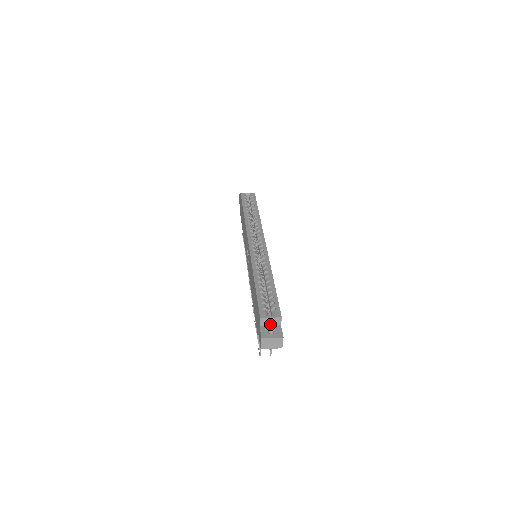
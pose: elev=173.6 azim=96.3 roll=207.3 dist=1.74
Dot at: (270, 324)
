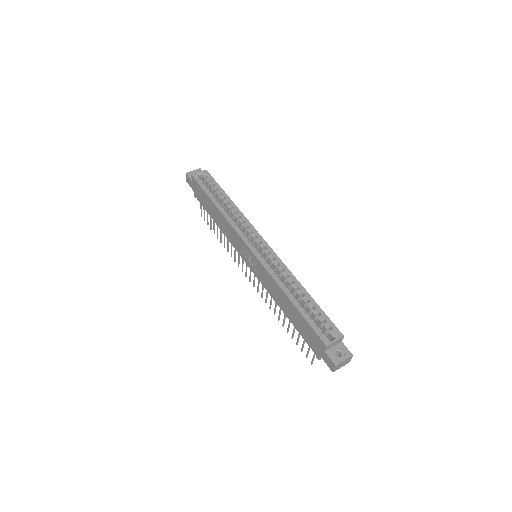
Dot at: (333, 345)
